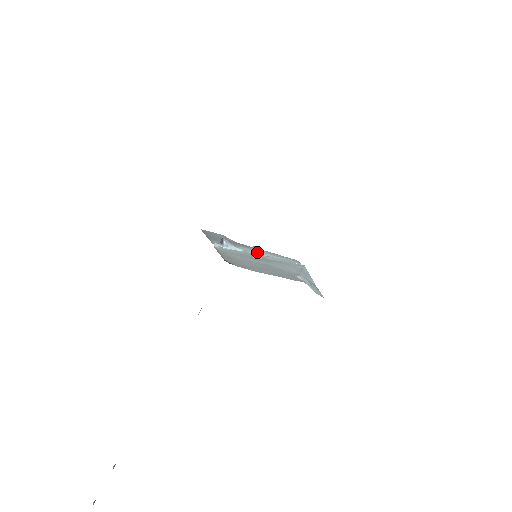
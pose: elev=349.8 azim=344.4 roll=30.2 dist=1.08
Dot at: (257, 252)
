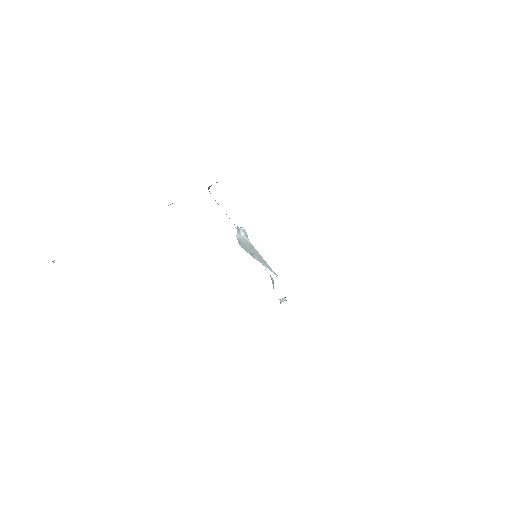
Dot at: occluded
